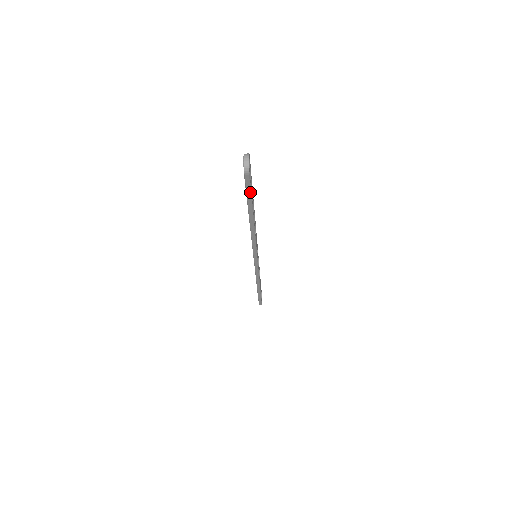
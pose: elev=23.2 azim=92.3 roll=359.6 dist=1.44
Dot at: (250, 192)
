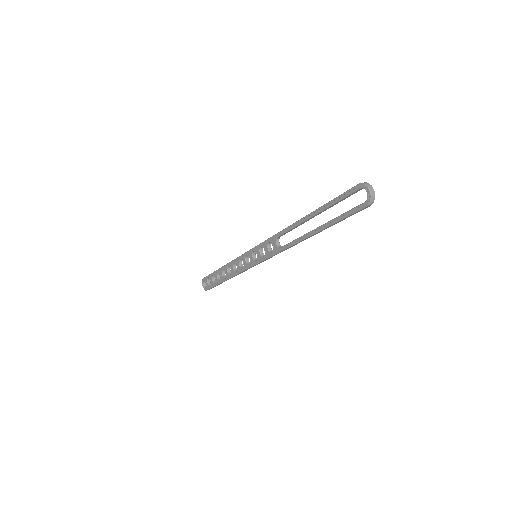
Dot at: occluded
